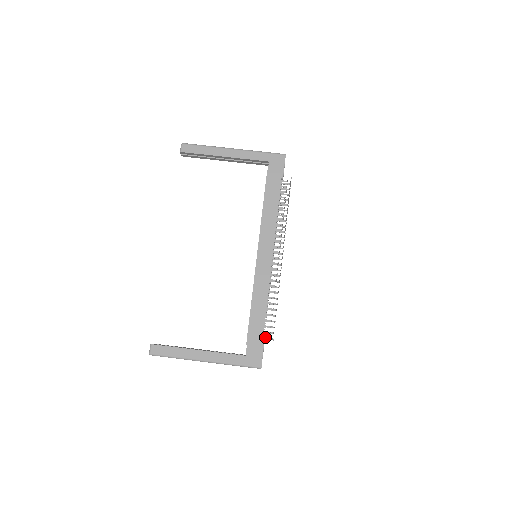
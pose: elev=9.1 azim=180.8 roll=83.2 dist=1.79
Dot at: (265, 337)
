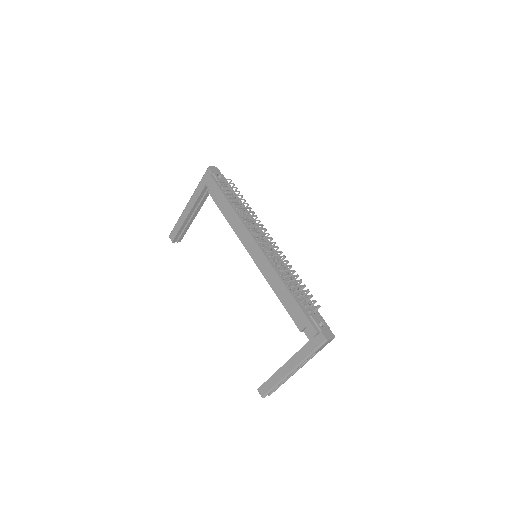
Dot at: (314, 310)
